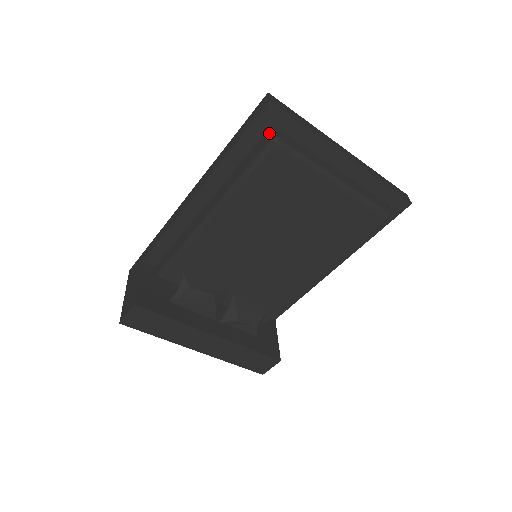
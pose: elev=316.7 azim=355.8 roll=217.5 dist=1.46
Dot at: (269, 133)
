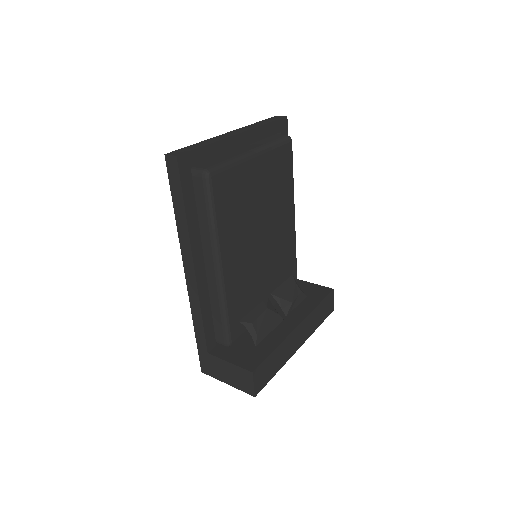
Dot at: (196, 175)
